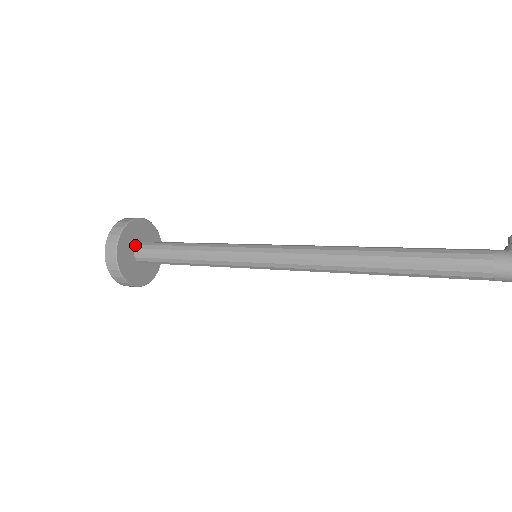
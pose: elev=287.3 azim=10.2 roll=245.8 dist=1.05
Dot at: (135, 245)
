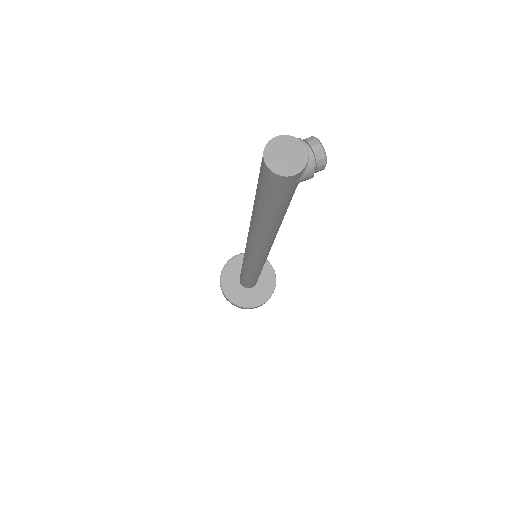
Dot at: occluded
